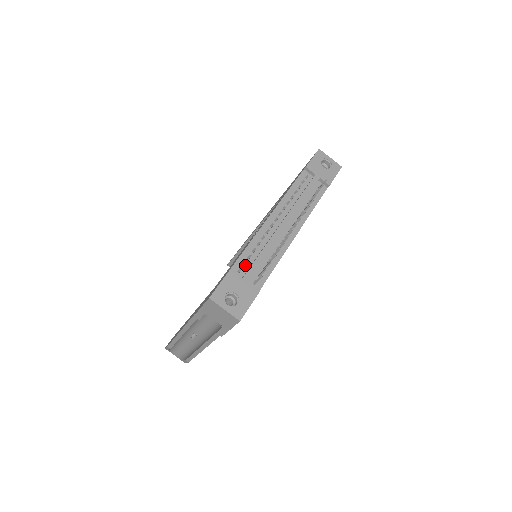
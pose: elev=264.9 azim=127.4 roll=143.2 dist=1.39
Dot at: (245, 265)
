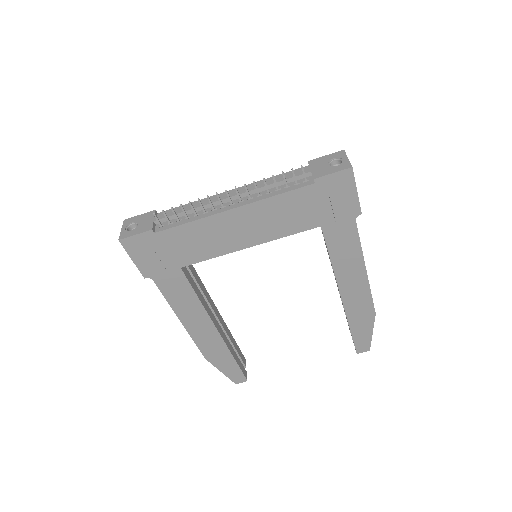
Dot at: occluded
